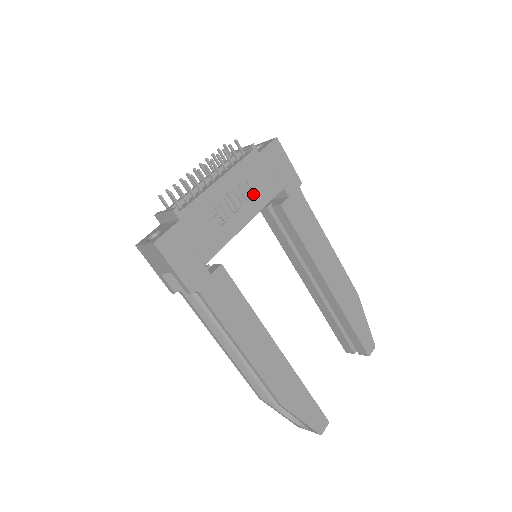
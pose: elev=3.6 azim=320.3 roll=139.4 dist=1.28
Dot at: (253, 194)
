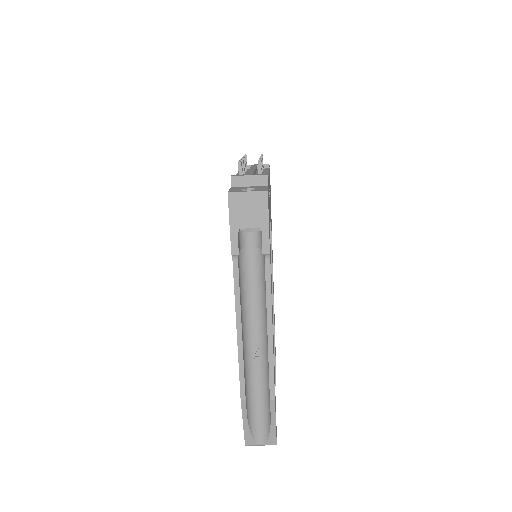
Dot at: occluded
